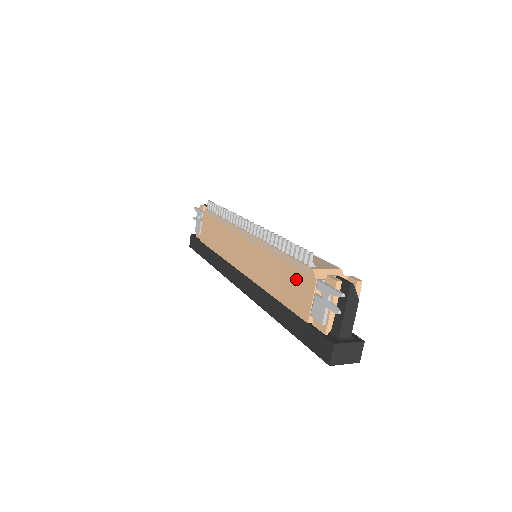
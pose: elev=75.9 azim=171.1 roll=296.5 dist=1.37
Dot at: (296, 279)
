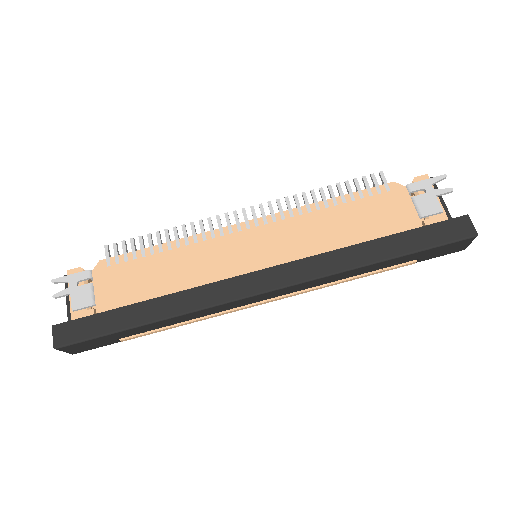
Dot at: (377, 204)
